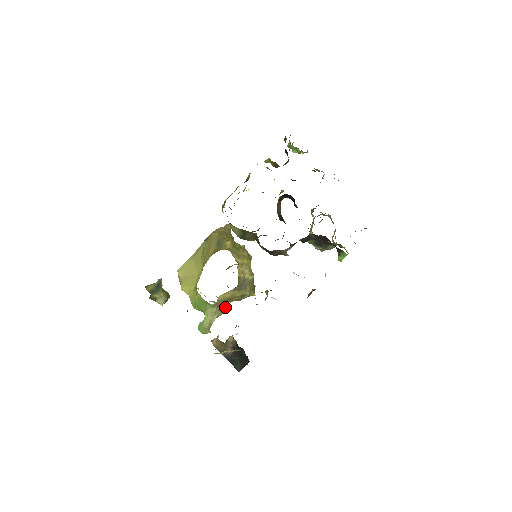
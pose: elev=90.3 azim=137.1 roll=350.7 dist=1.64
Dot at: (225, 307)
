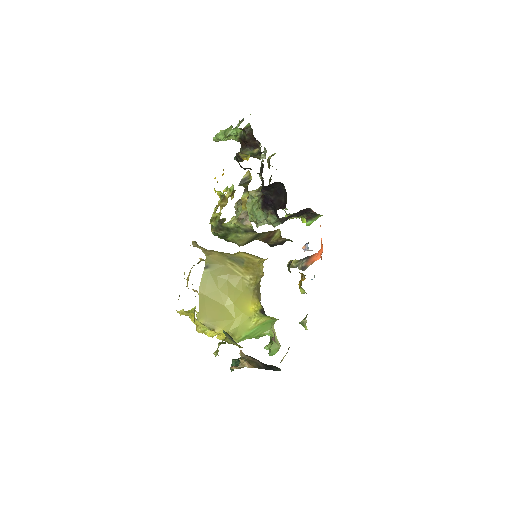
Dot at: occluded
